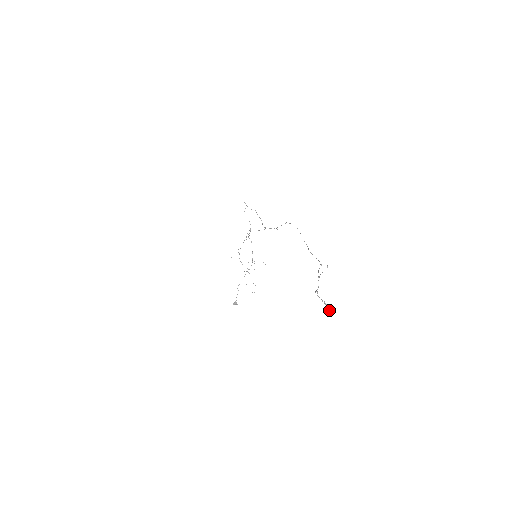
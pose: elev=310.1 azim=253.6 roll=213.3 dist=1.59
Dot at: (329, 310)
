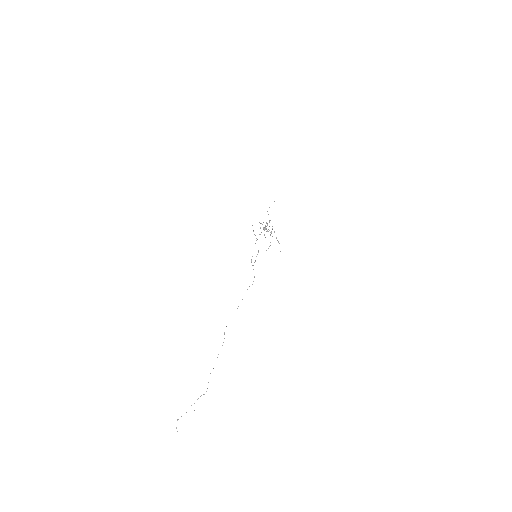
Dot at: occluded
